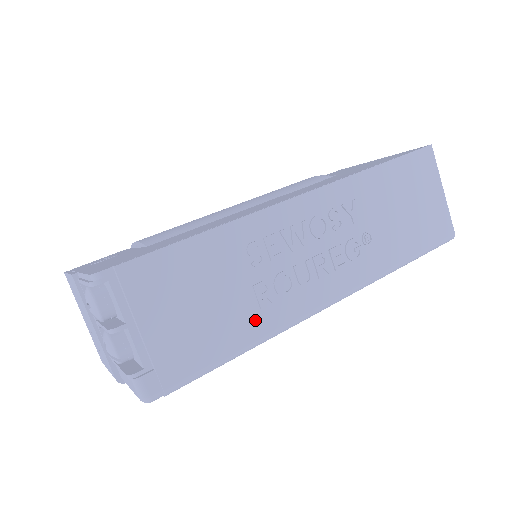
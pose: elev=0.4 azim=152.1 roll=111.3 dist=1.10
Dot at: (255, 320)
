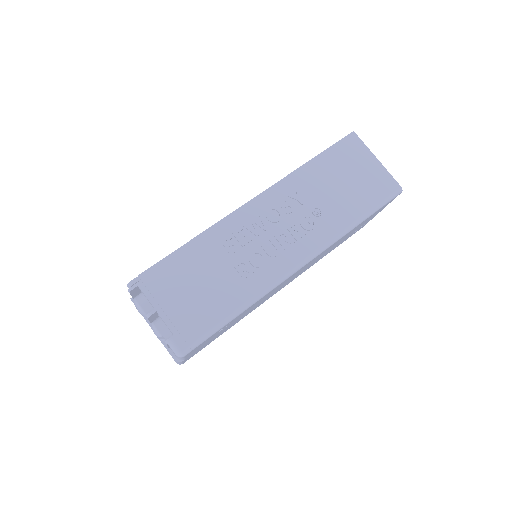
Dot at: (242, 288)
